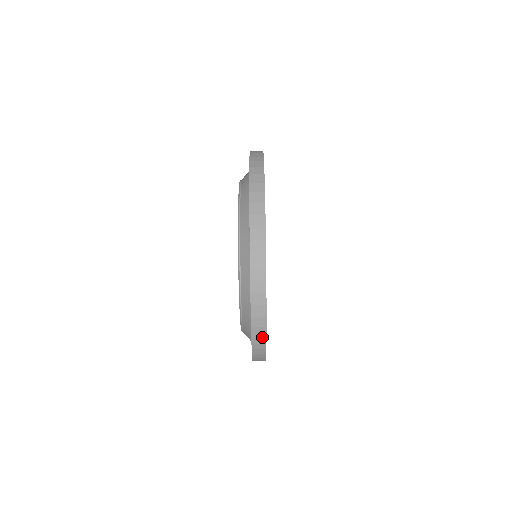
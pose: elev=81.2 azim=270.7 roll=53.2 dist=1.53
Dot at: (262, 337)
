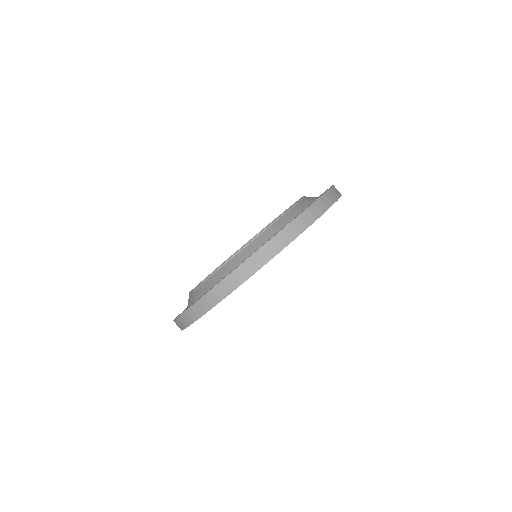
Dot at: (218, 298)
